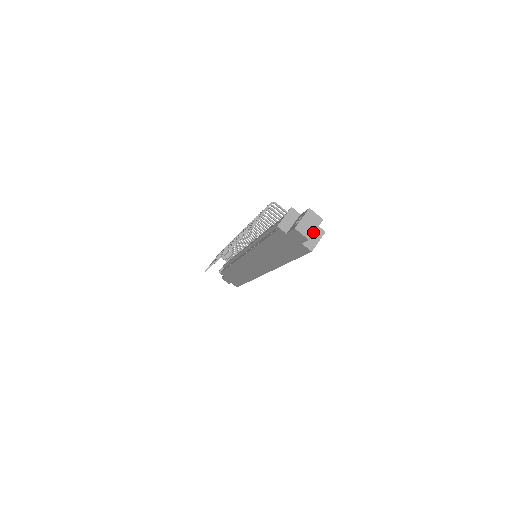
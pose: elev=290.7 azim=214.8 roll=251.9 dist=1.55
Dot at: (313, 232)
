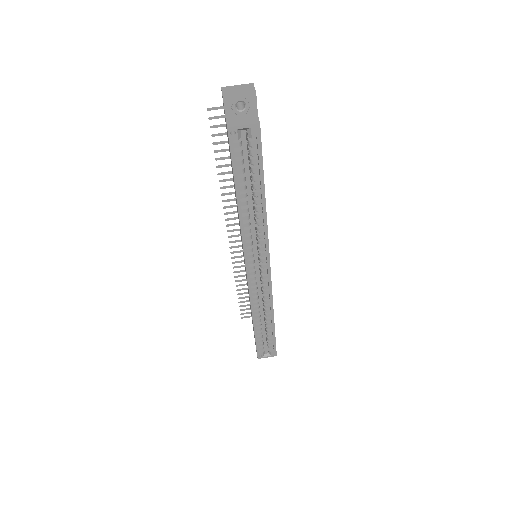
Dot at: (234, 95)
